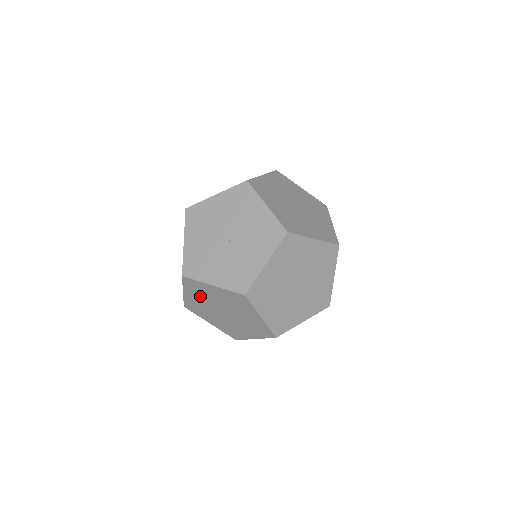
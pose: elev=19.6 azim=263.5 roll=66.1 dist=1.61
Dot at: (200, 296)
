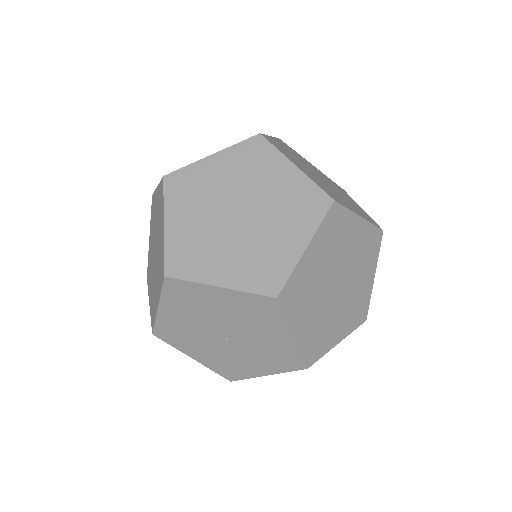
Dot at: occluded
